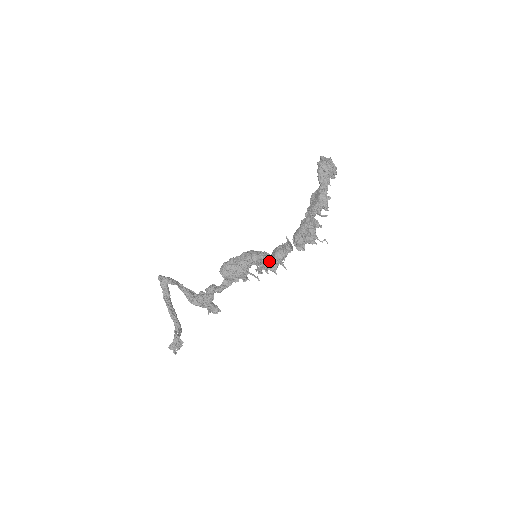
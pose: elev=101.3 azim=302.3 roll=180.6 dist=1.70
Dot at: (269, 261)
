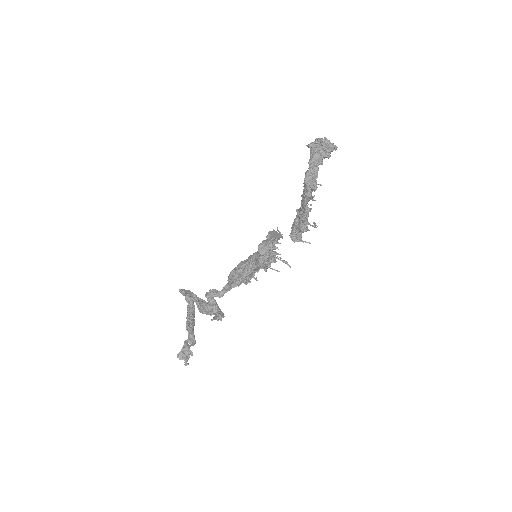
Dot at: (257, 256)
